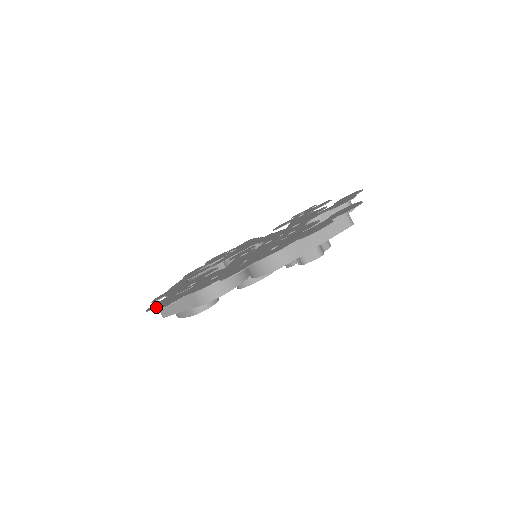
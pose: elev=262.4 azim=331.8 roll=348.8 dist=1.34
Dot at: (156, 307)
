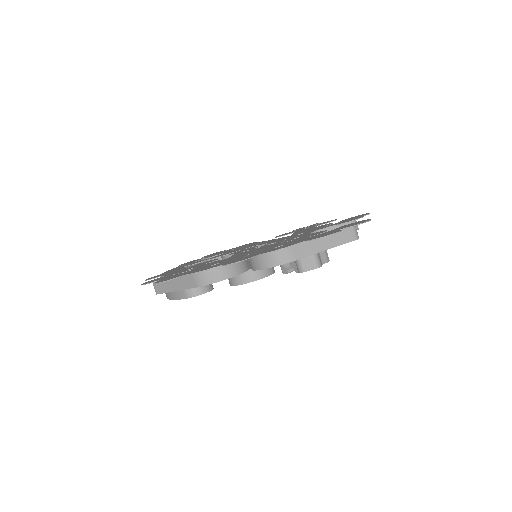
Dot at: (152, 282)
